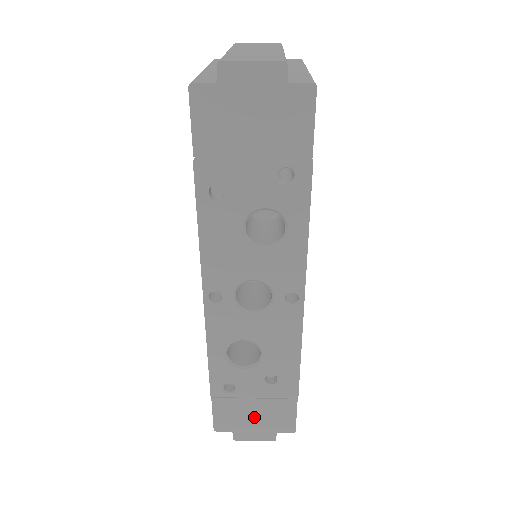
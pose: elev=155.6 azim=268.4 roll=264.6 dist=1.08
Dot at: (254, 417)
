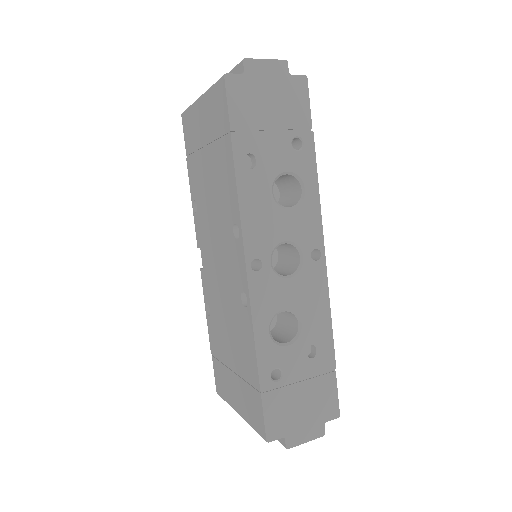
Dot at: (302, 408)
